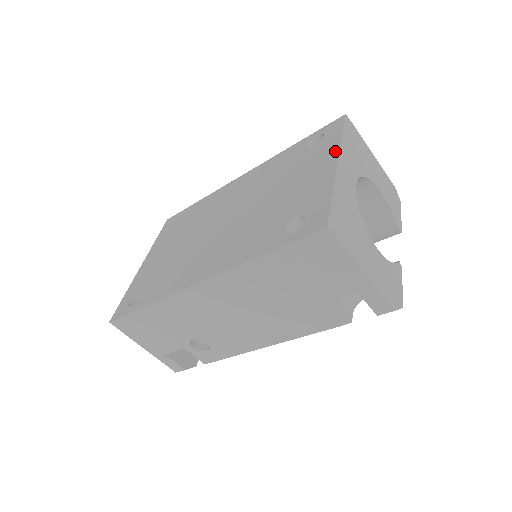
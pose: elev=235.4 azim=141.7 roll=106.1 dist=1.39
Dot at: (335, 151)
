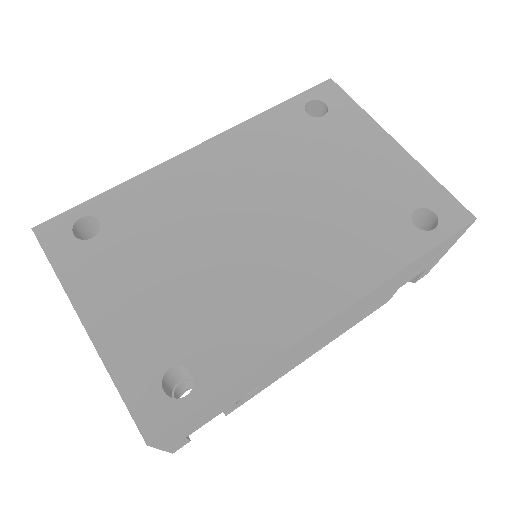
Dot at: (377, 128)
